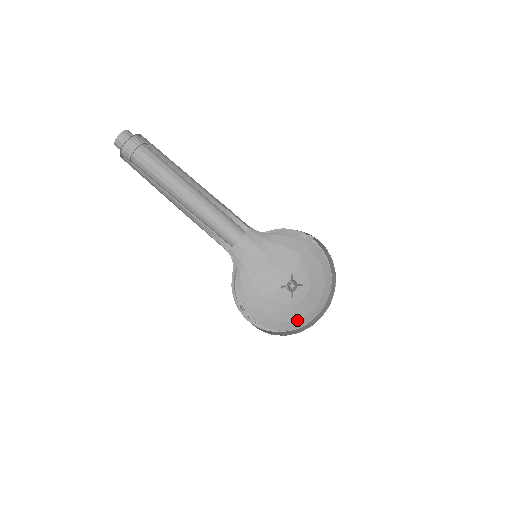
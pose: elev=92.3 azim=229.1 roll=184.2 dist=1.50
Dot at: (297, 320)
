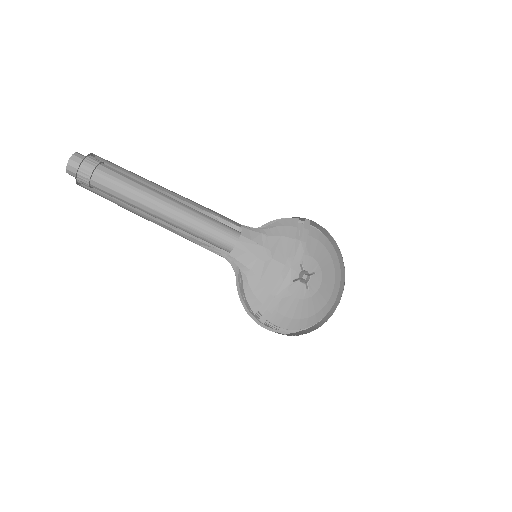
Dot at: (317, 313)
